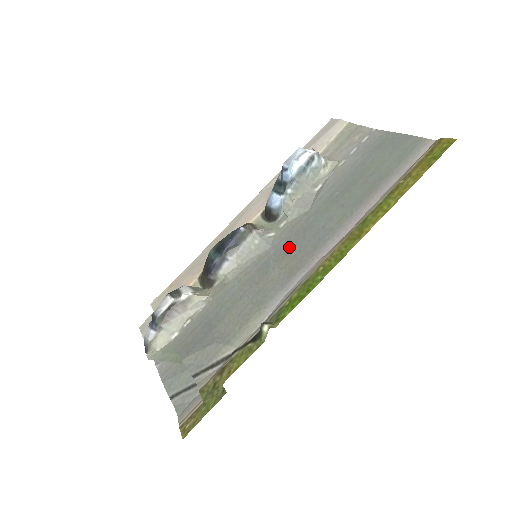
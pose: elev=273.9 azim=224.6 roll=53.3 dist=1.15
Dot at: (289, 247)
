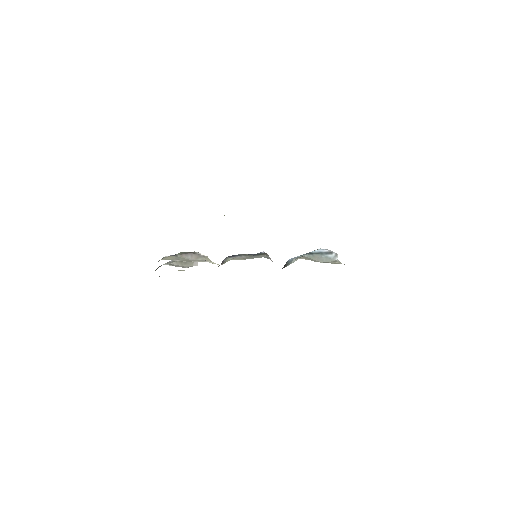
Dot at: occluded
